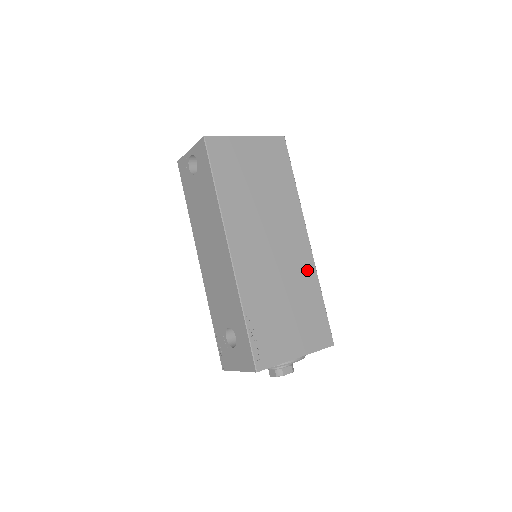
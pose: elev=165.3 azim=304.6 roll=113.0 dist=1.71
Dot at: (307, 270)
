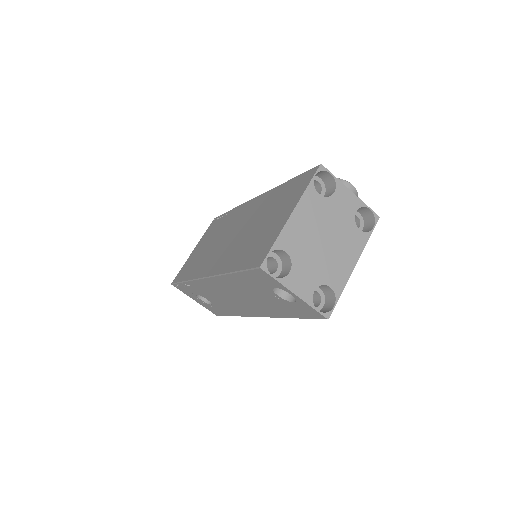
Dot at: occluded
